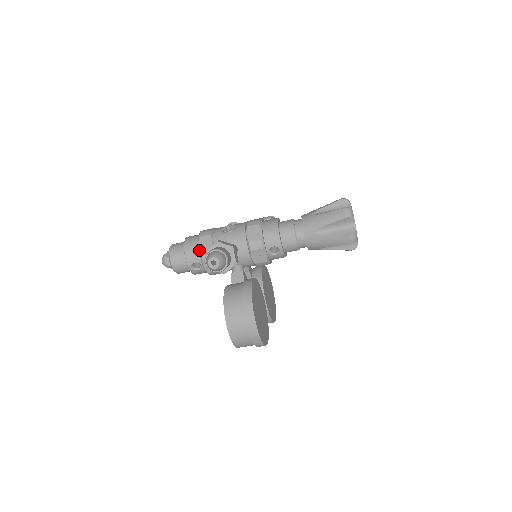
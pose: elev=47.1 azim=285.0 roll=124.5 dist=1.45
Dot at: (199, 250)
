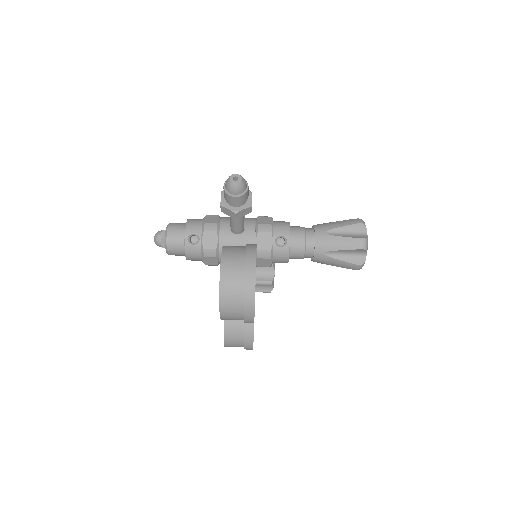
Dot at: (204, 221)
